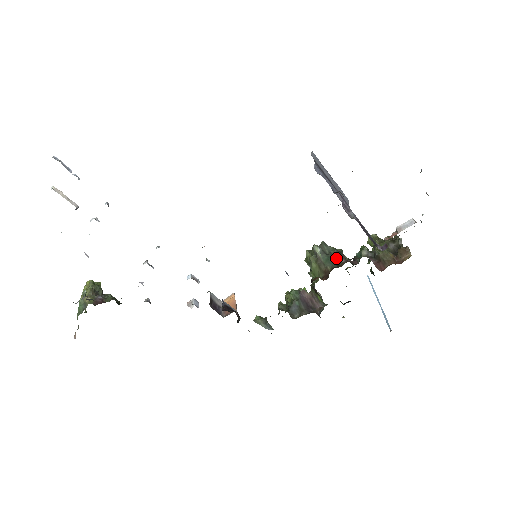
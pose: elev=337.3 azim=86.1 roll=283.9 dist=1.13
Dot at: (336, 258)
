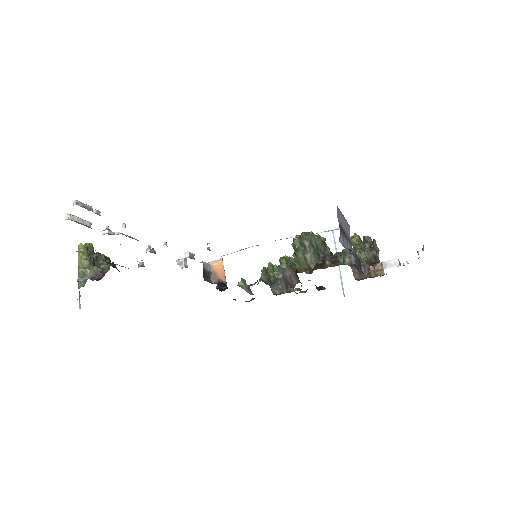
Dot at: (320, 250)
